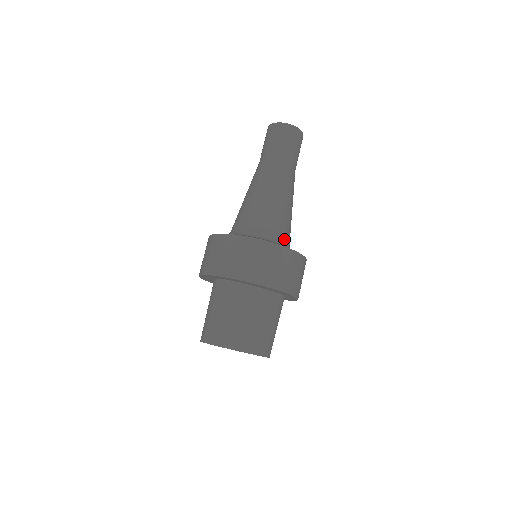
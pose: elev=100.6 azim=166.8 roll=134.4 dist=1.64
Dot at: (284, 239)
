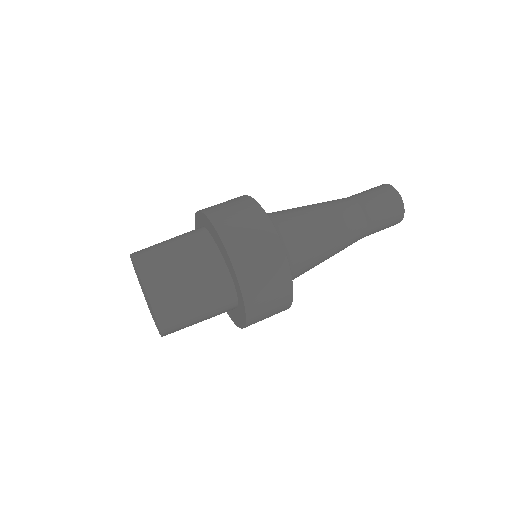
Dot at: (291, 251)
